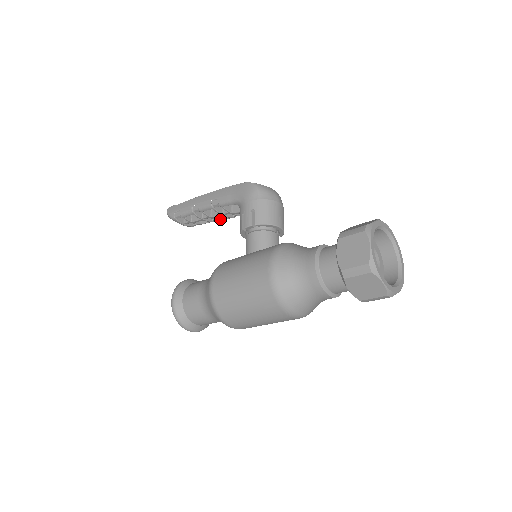
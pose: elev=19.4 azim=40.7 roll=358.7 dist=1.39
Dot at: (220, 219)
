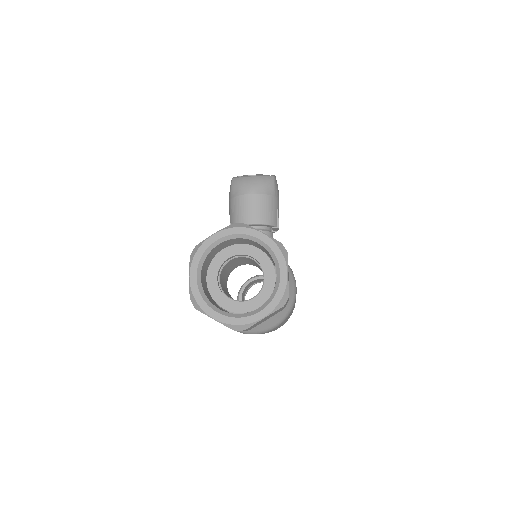
Dot at: occluded
